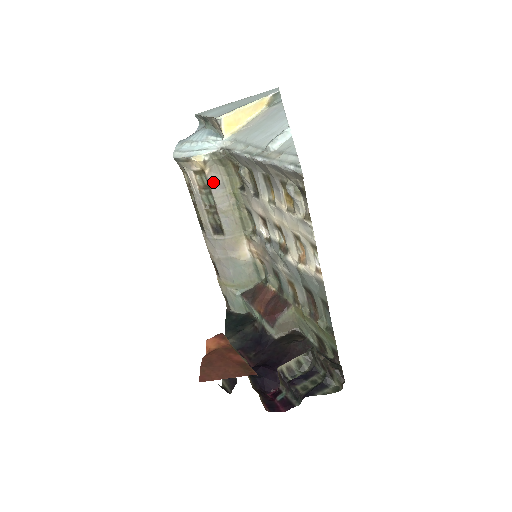
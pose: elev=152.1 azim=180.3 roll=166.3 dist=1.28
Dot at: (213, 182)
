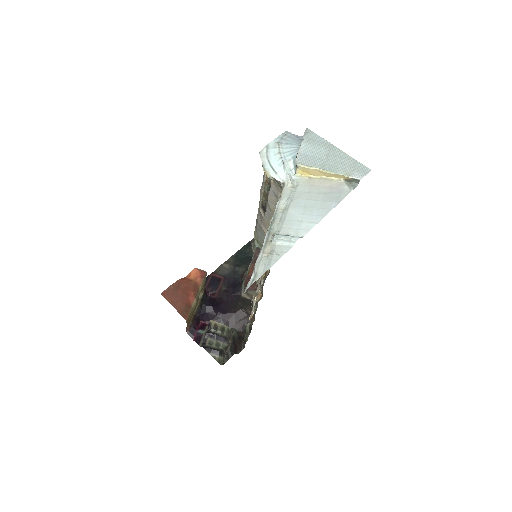
Dot at: (272, 189)
